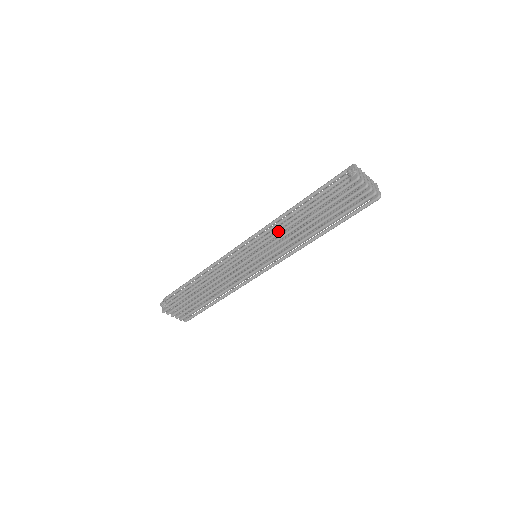
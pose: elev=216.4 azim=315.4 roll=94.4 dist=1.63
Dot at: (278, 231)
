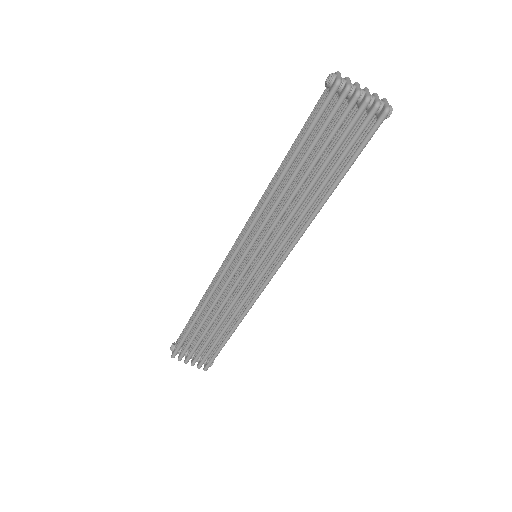
Dot at: (261, 204)
